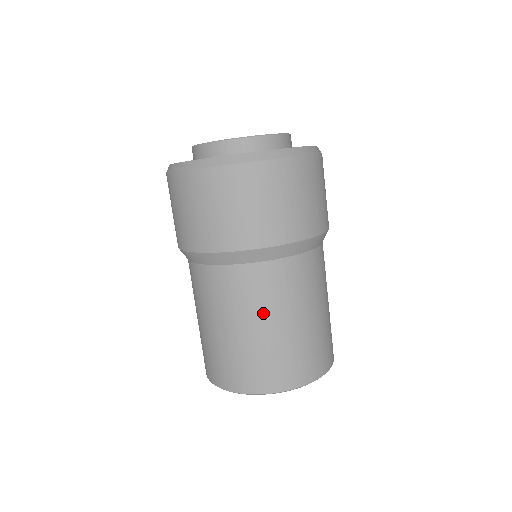
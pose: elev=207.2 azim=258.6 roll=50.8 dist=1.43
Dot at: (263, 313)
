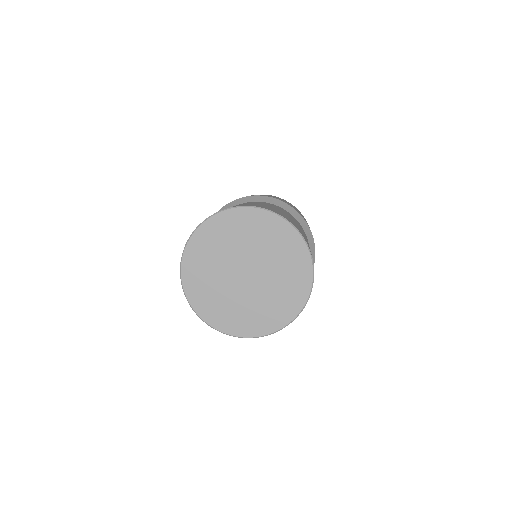
Dot at: occluded
